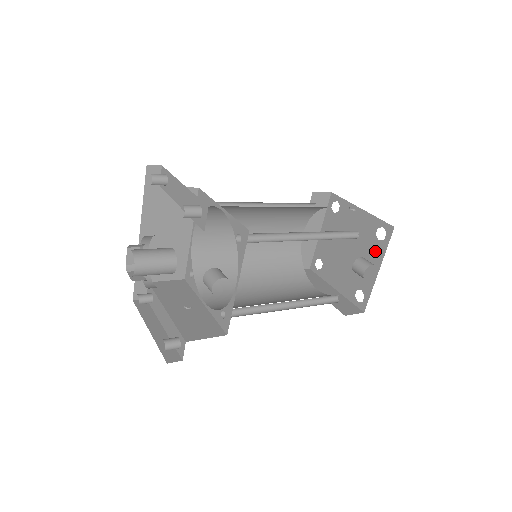
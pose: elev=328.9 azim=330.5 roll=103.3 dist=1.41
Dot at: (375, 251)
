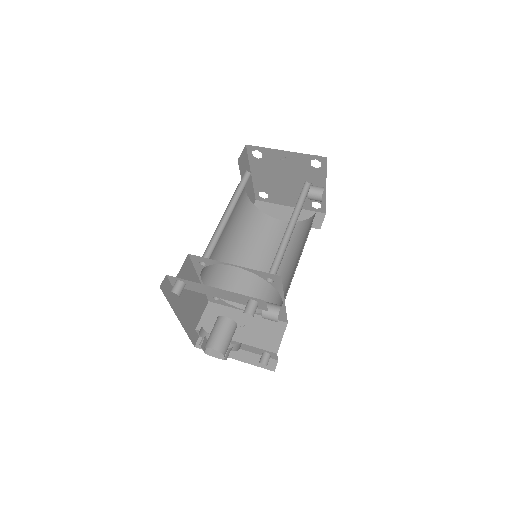
Dot at: (316, 176)
